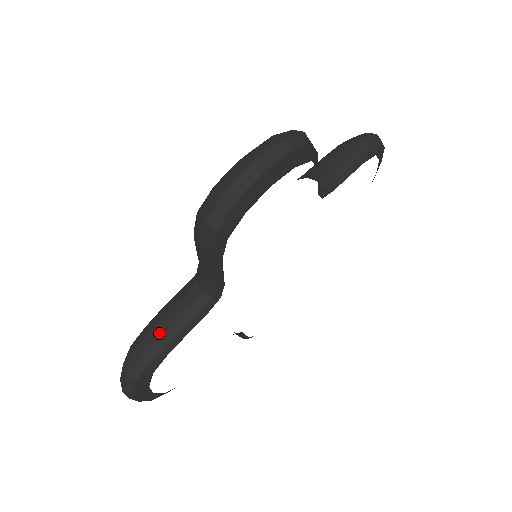
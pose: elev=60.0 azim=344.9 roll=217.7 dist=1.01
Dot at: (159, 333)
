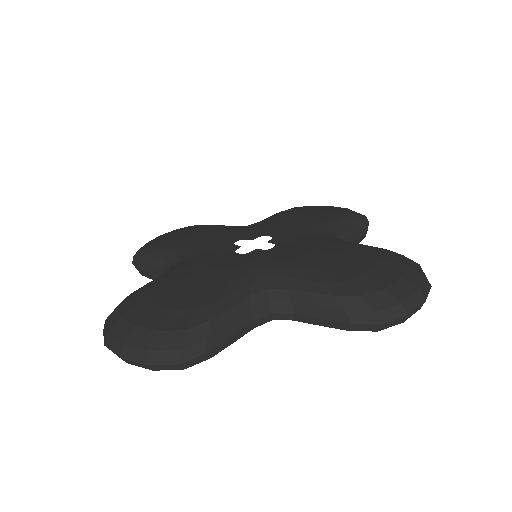
Dot at: (226, 336)
